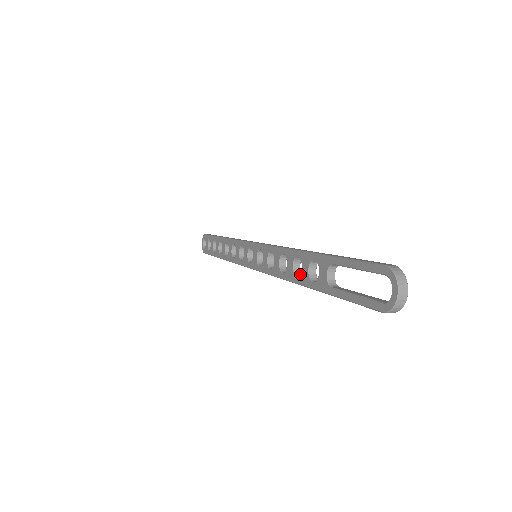
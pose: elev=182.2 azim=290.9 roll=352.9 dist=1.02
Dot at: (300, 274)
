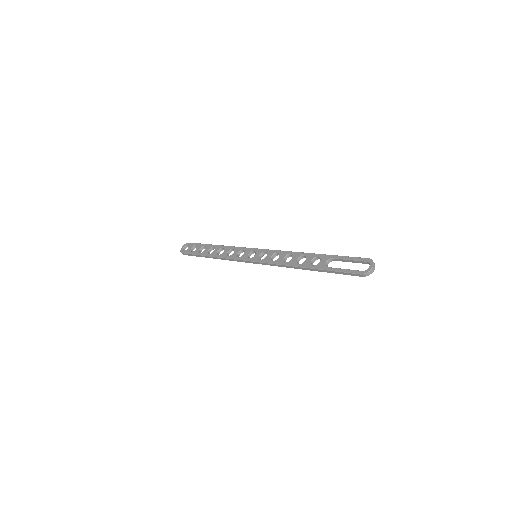
Dot at: (299, 264)
